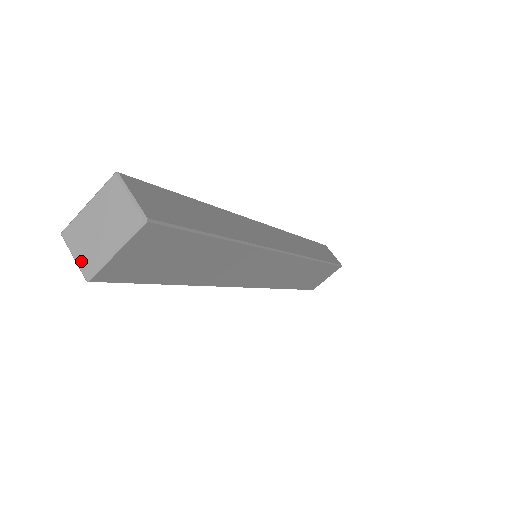
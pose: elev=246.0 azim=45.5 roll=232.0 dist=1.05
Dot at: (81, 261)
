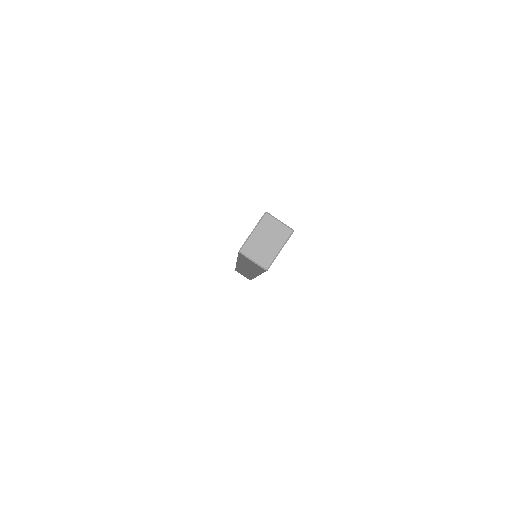
Dot at: (260, 261)
